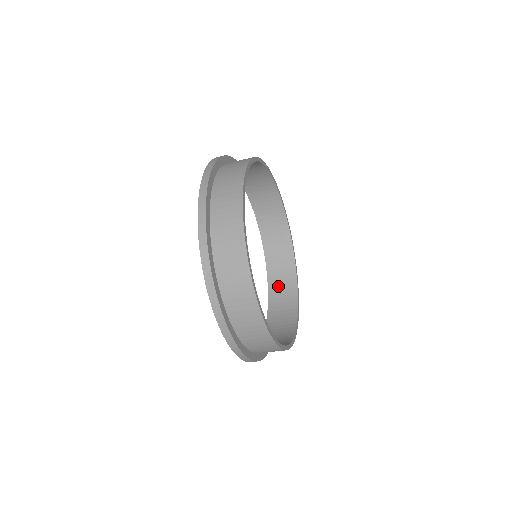
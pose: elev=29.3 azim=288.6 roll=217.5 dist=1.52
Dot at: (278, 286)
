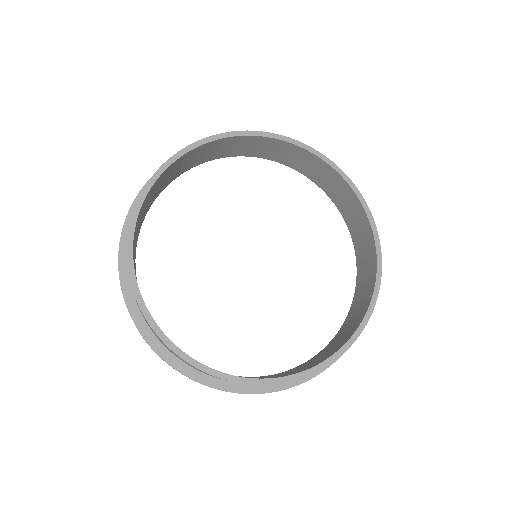
Dot at: (317, 176)
